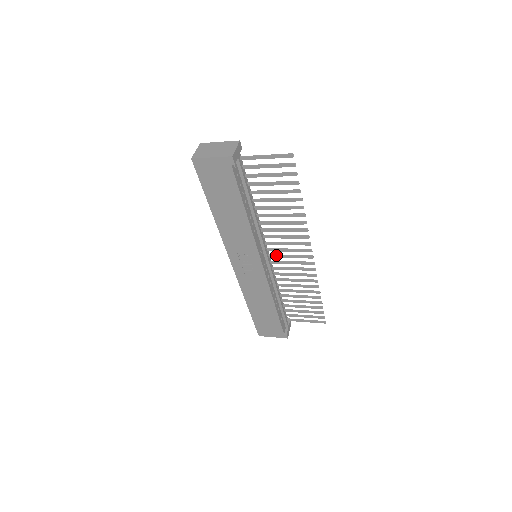
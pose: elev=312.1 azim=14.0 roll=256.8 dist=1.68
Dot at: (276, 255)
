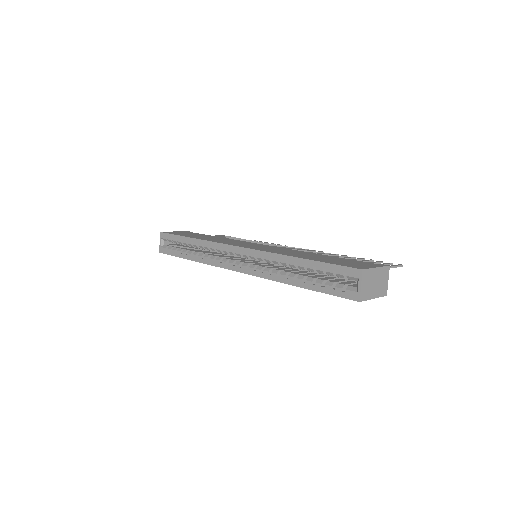
Dot at: occluded
